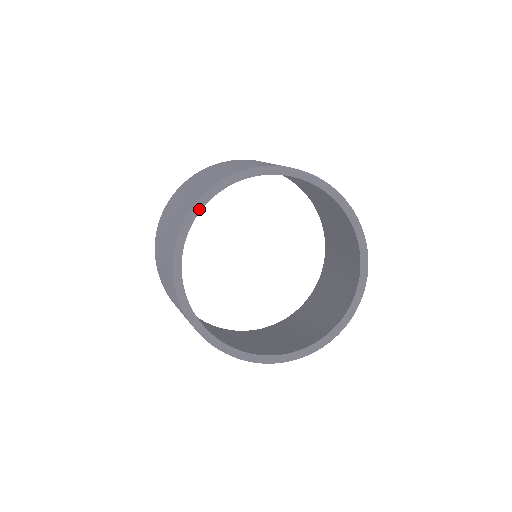
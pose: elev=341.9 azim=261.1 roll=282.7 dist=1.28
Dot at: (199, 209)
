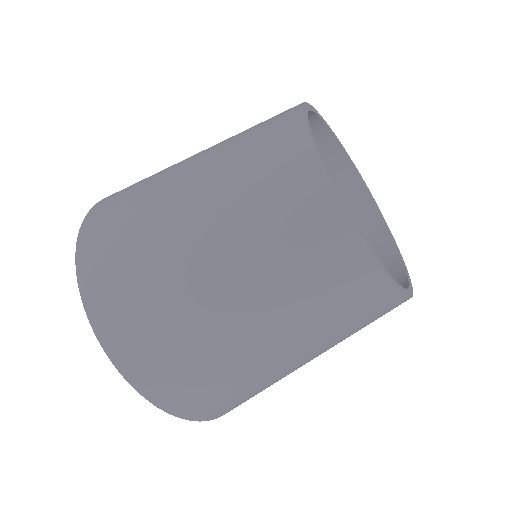
Dot at: (306, 110)
